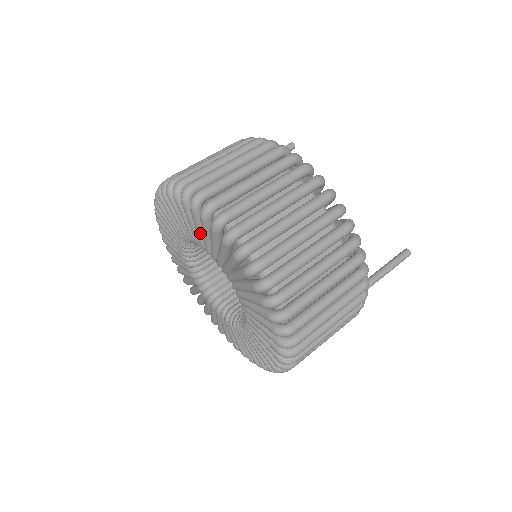
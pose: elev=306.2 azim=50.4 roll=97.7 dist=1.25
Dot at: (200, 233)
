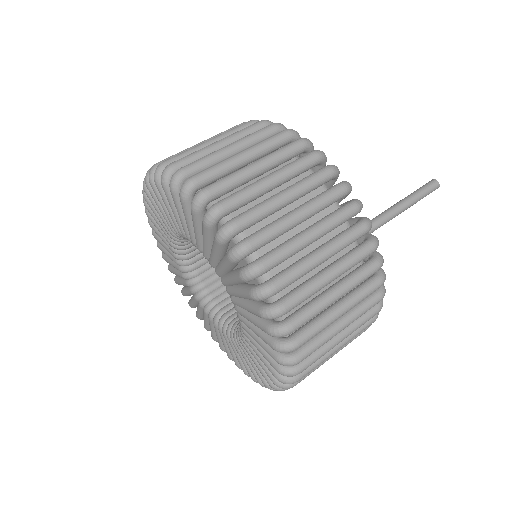
Dot at: (161, 215)
